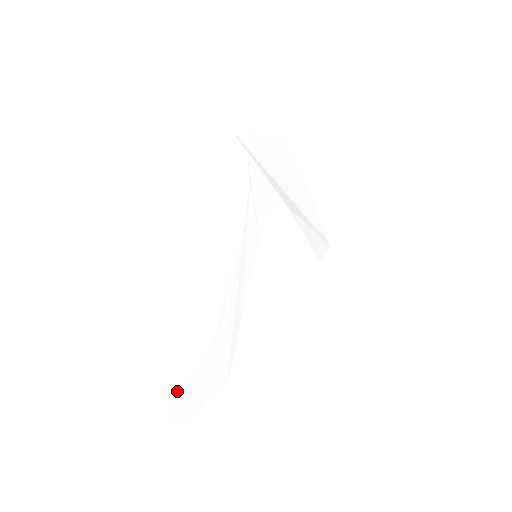
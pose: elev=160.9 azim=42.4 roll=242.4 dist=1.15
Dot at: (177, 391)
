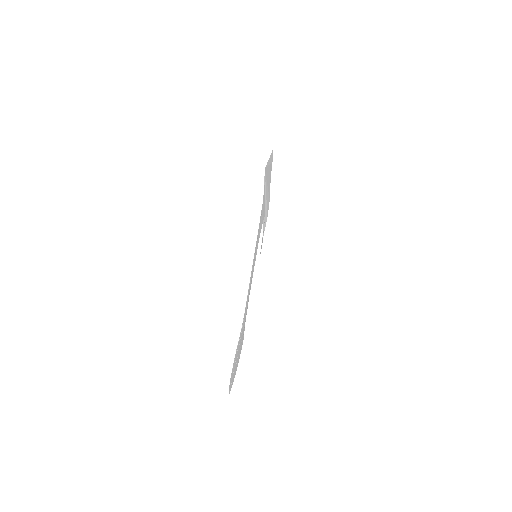
Dot at: (233, 365)
